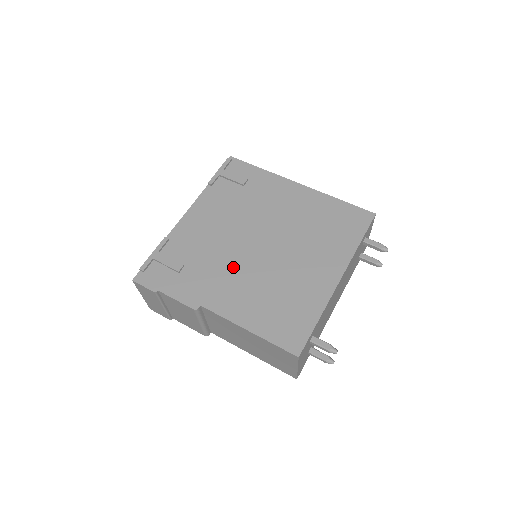
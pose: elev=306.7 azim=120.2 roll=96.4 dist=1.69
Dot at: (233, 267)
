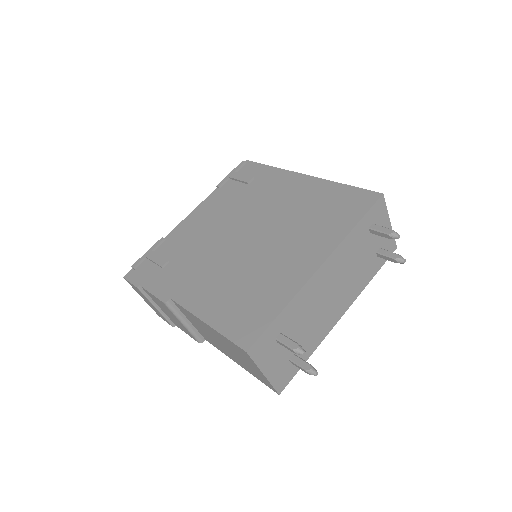
Dot at: (212, 260)
